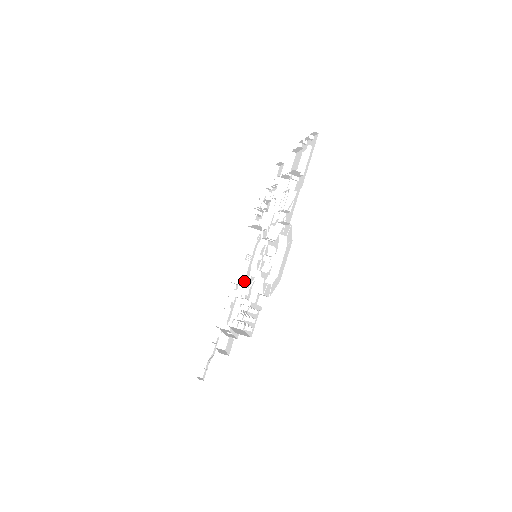
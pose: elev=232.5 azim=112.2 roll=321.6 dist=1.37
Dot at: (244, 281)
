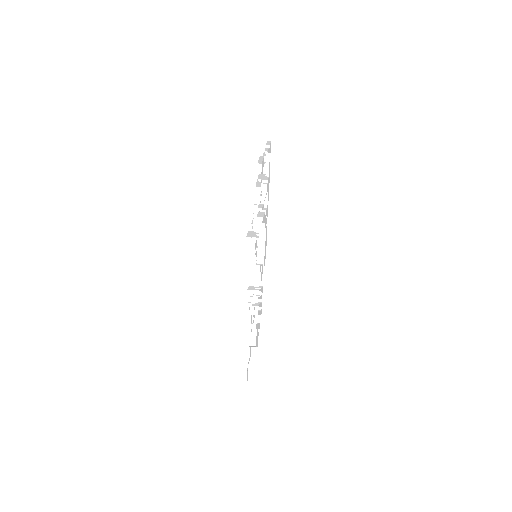
Dot at: occluded
